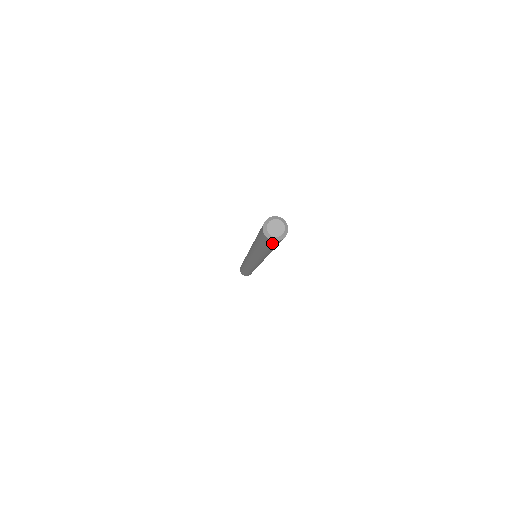
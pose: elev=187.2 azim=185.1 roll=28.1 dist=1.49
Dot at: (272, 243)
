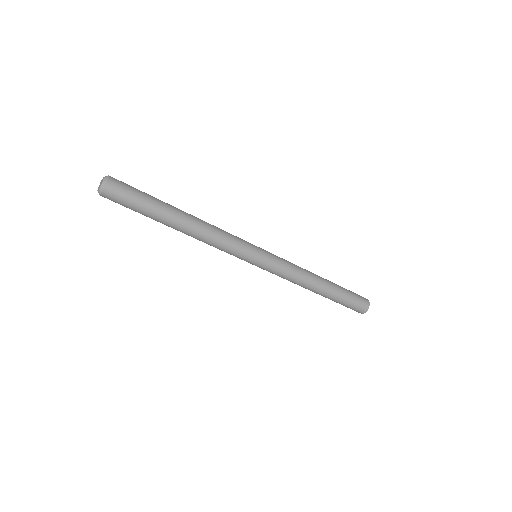
Dot at: (115, 196)
